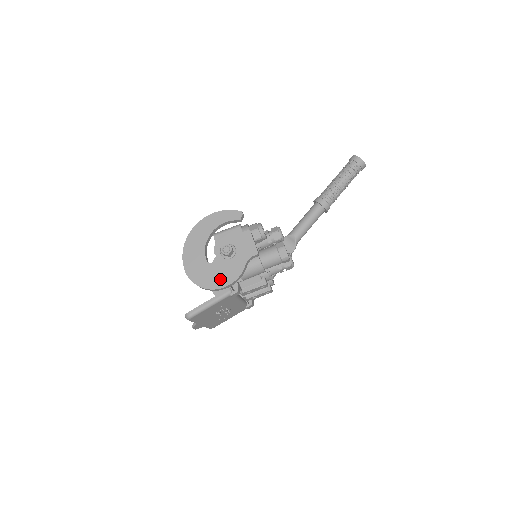
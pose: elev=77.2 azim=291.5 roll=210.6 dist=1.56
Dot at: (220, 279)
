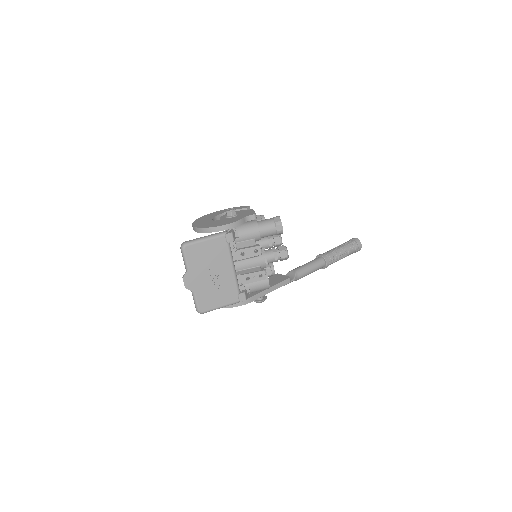
Dot at: (220, 224)
